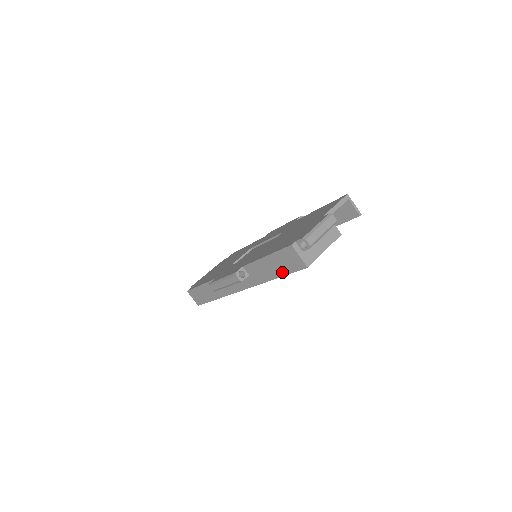
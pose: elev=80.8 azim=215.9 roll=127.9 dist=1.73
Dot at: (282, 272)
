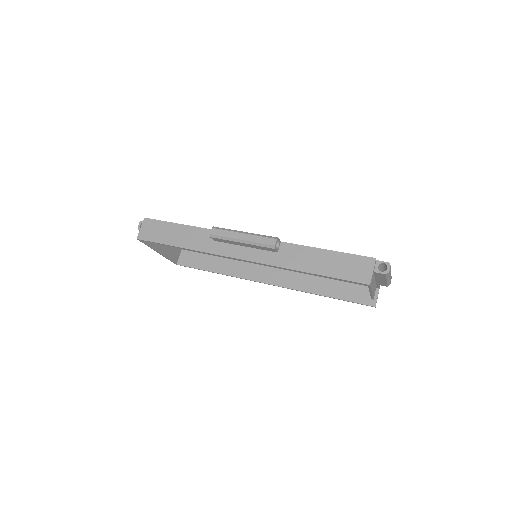
Dot at: (330, 272)
